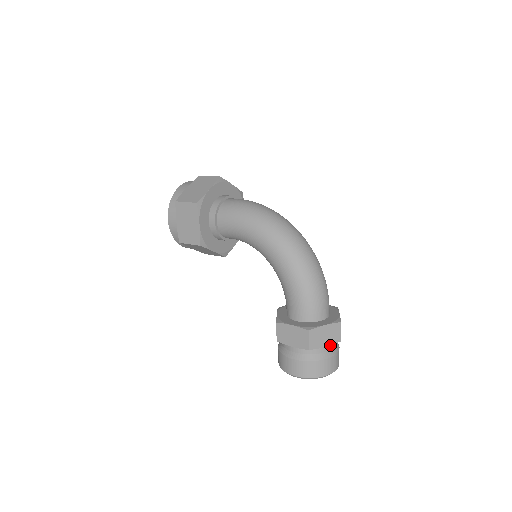
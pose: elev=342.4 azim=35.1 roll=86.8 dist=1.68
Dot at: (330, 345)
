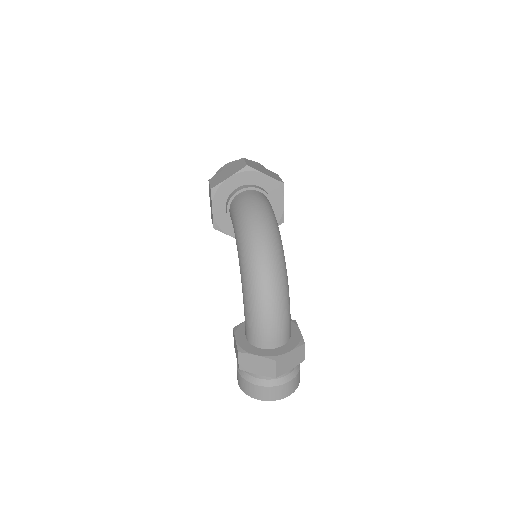
Dot at: occluded
